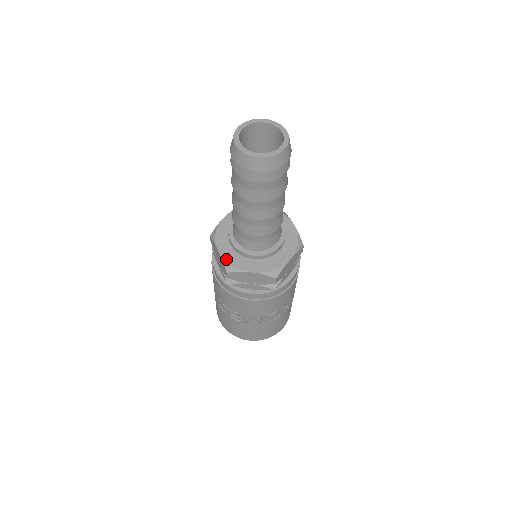
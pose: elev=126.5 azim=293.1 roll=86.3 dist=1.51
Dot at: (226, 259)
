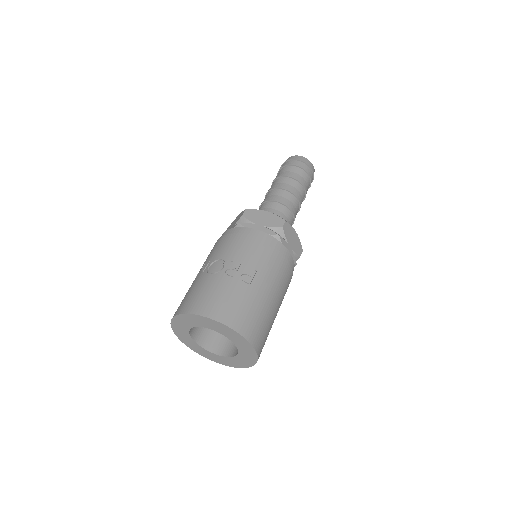
Dot at: occluded
